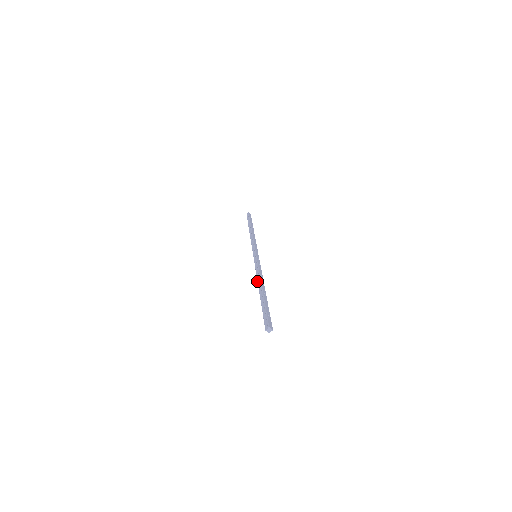
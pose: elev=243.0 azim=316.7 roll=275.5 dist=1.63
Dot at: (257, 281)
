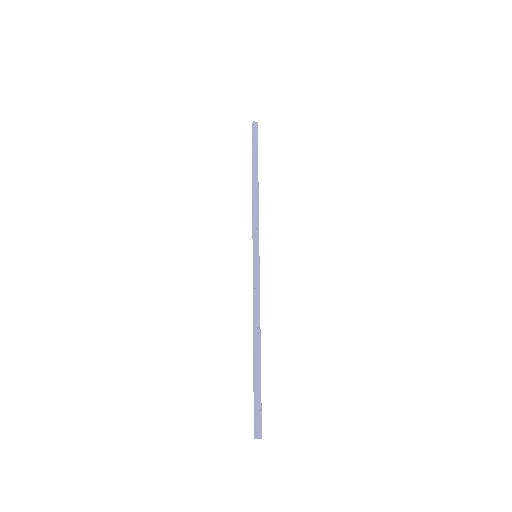
Dot at: (253, 325)
